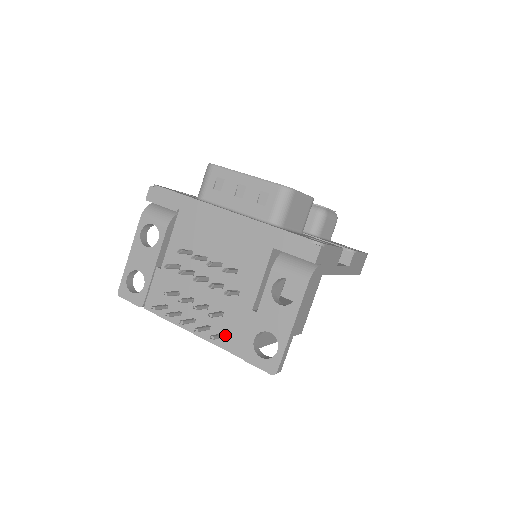
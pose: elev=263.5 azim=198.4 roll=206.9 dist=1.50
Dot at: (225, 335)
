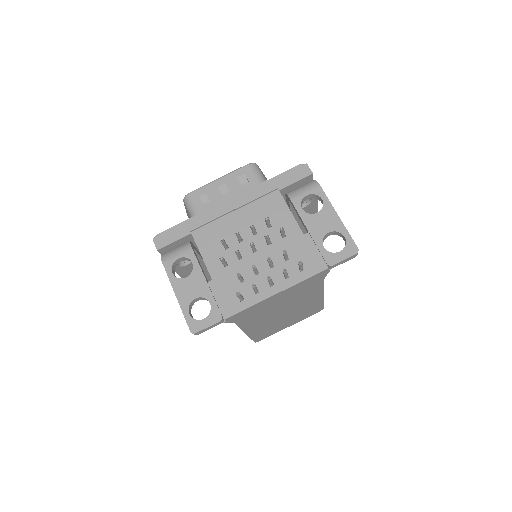
Dot at: (303, 267)
